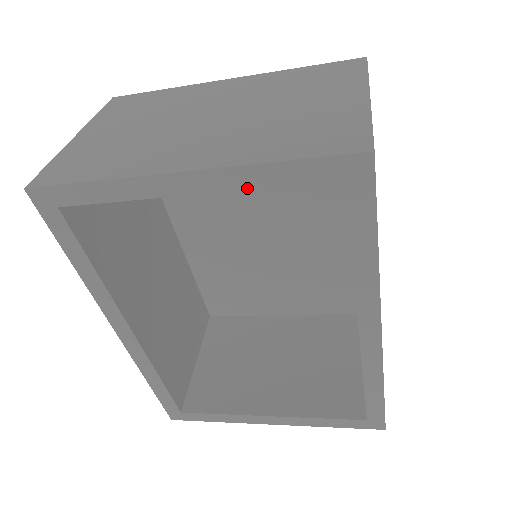
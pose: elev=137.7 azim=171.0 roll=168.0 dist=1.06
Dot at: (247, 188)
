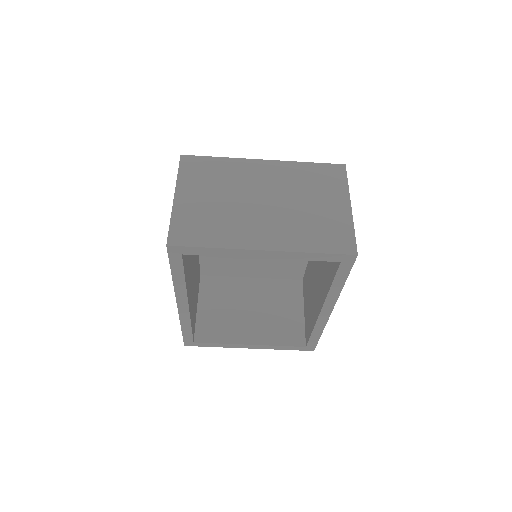
Dot at: (293, 259)
